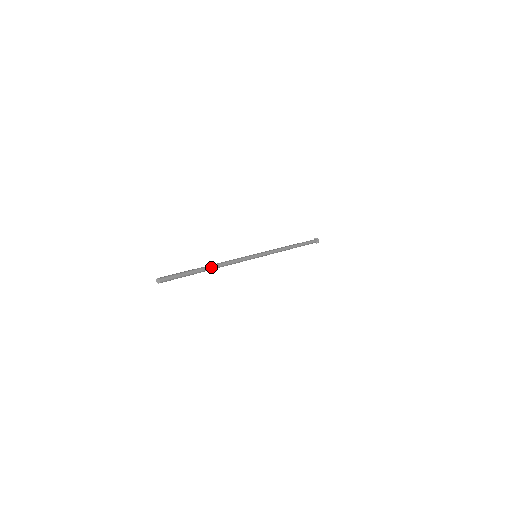
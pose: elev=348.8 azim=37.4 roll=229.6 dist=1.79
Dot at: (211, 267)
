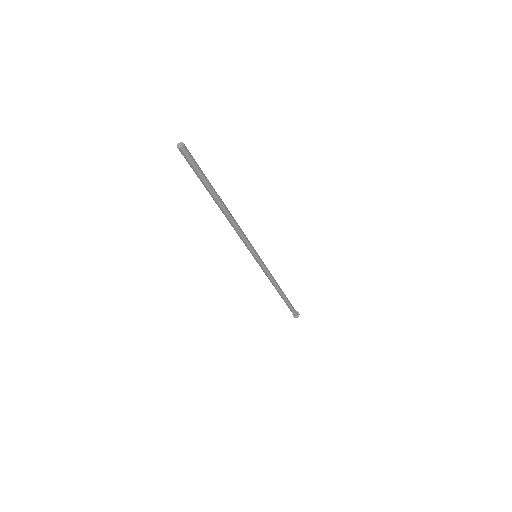
Dot at: (223, 204)
